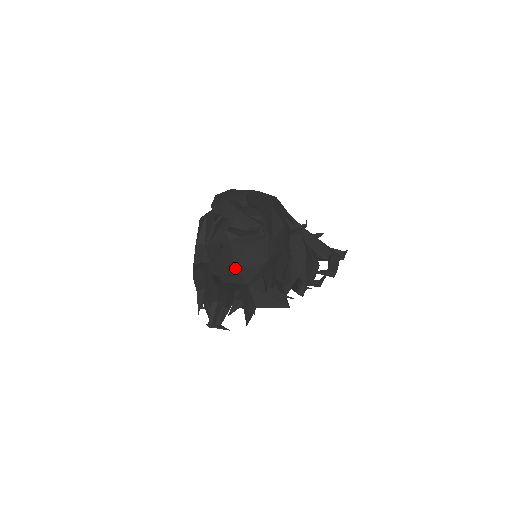
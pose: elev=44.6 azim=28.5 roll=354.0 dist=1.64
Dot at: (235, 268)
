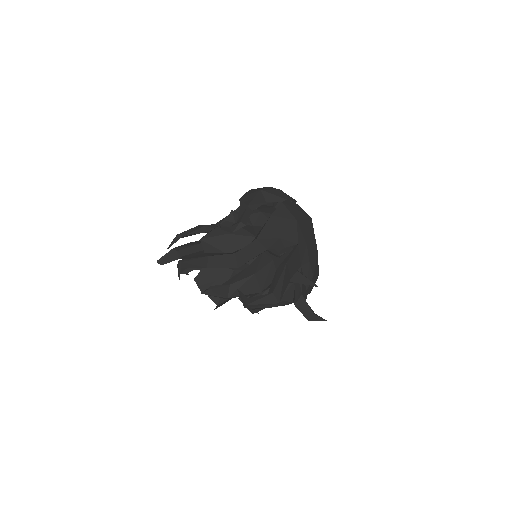
Dot at: (202, 238)
